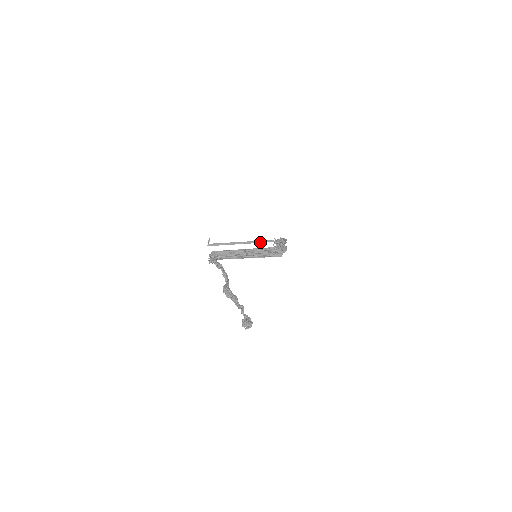
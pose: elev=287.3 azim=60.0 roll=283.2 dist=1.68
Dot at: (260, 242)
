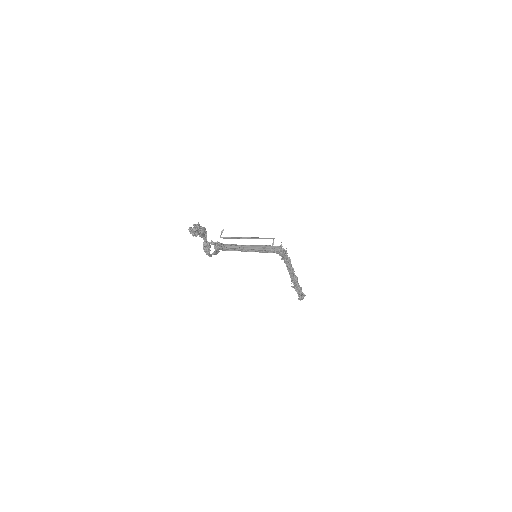
Dot at: (263, 238)
